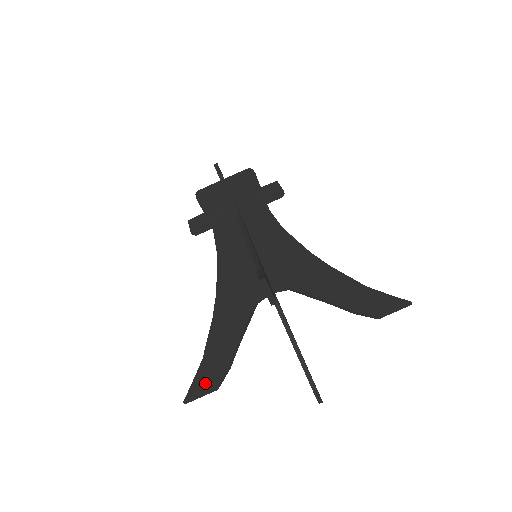
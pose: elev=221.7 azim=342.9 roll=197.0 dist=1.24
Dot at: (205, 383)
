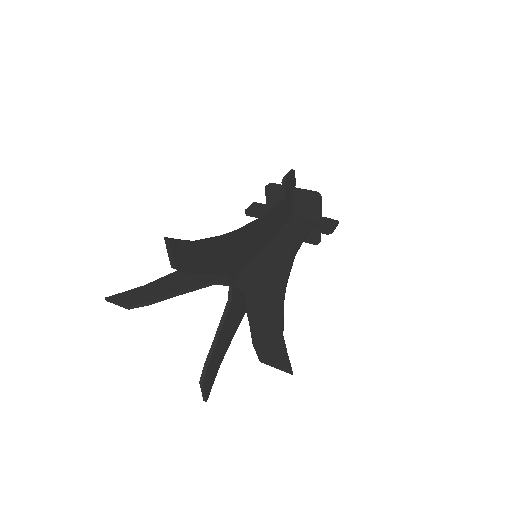
Dot at: (127, 299)
